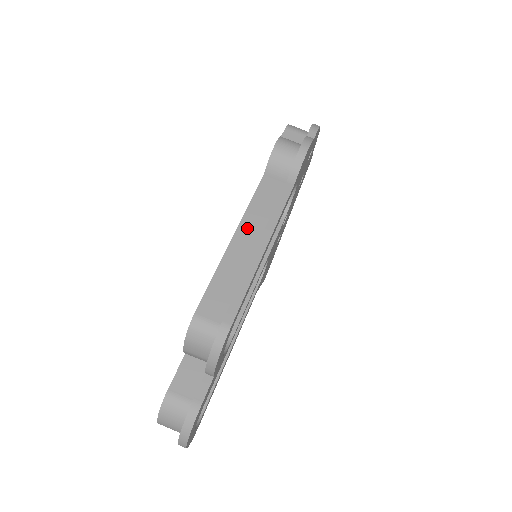
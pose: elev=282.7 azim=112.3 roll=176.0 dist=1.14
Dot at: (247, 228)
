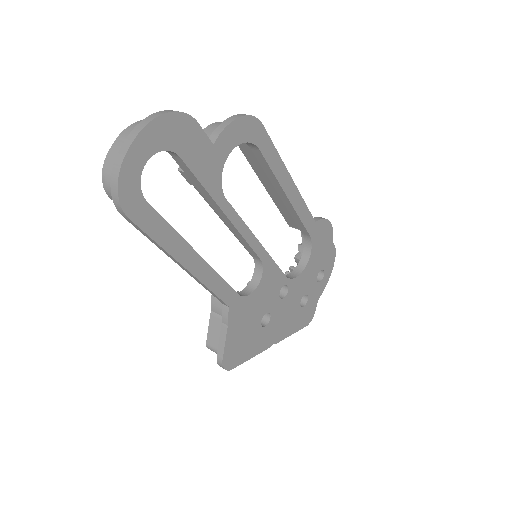
Dot at: (275, 192)
